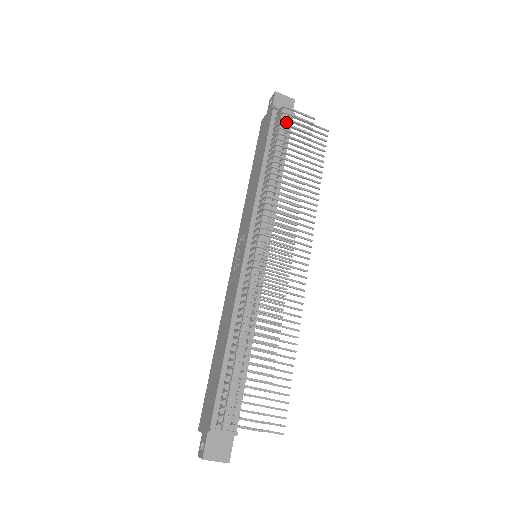
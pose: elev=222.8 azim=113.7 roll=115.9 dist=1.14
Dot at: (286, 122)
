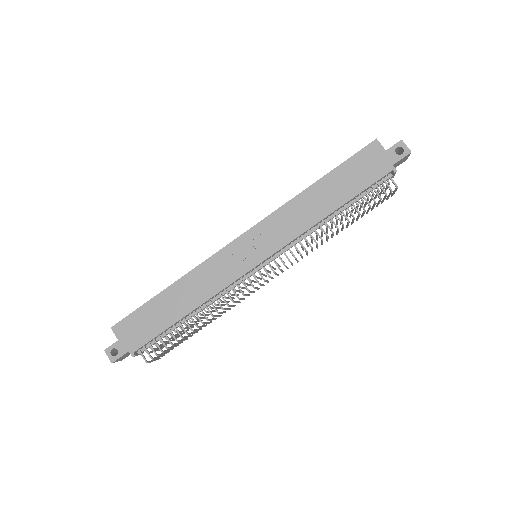
Dot at: occluded
